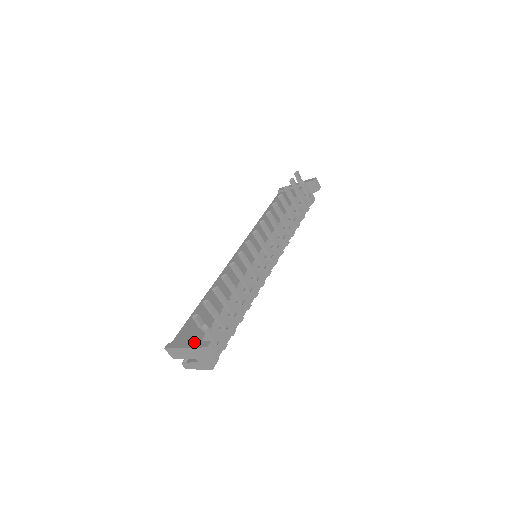
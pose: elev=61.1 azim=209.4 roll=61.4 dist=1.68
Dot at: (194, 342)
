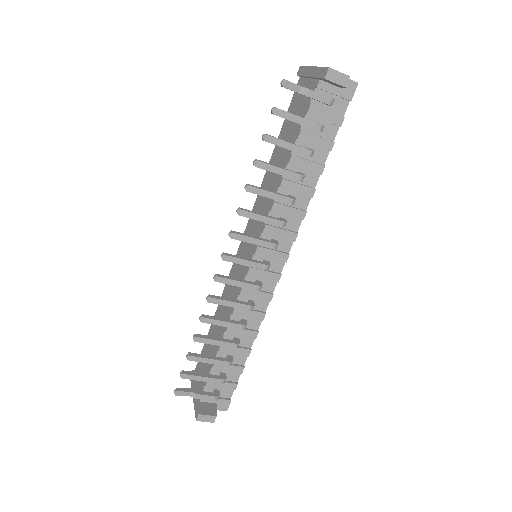
Dot at: occluded
